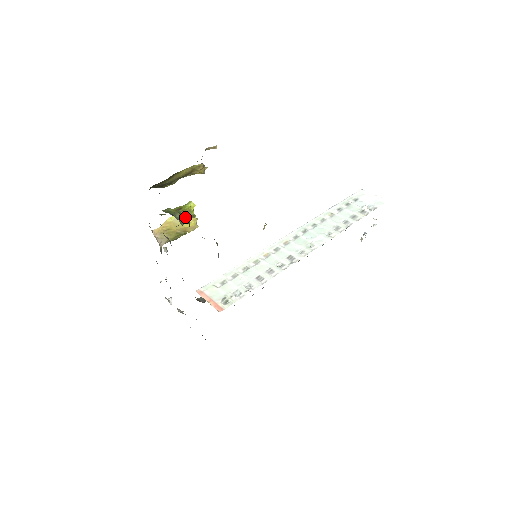
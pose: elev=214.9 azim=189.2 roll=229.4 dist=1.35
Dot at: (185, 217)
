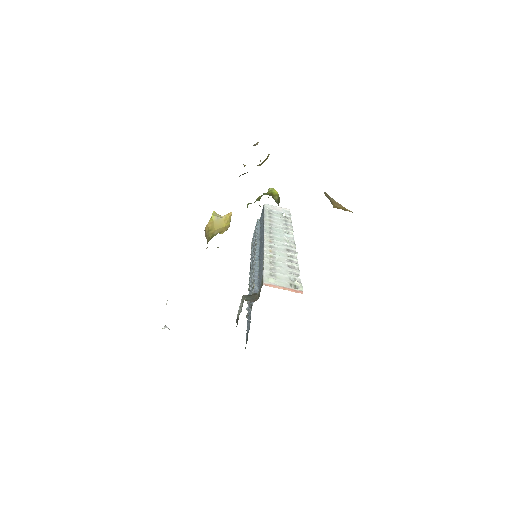
Dot at: occluded
